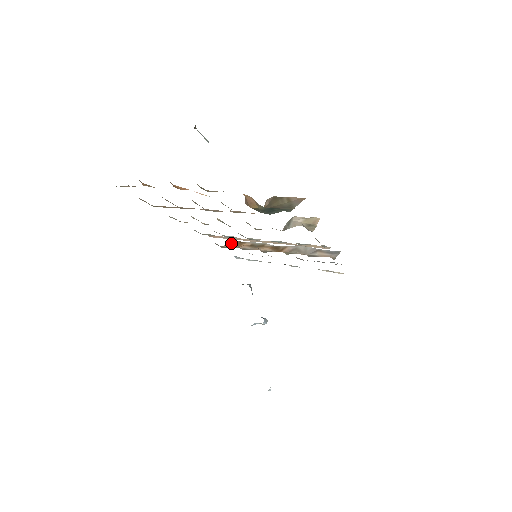
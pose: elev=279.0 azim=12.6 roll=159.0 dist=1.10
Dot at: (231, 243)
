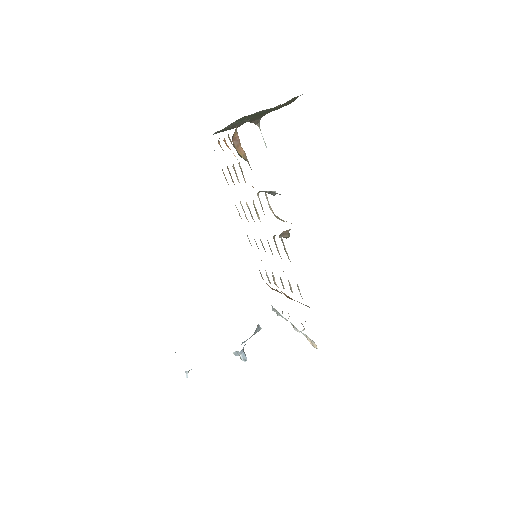
Dot at: (274, 289)
